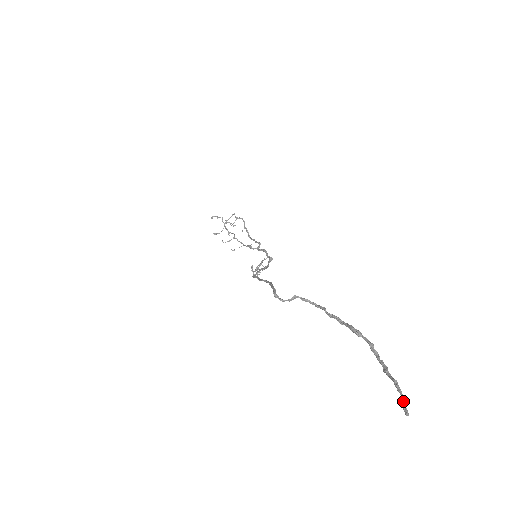
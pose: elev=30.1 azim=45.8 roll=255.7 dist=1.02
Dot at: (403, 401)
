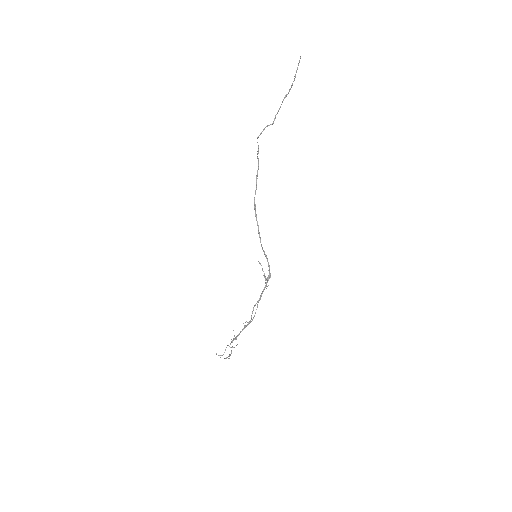
Dot at: (299, 61)
